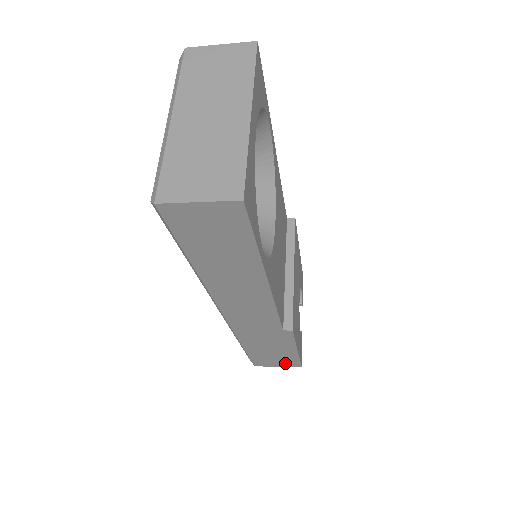
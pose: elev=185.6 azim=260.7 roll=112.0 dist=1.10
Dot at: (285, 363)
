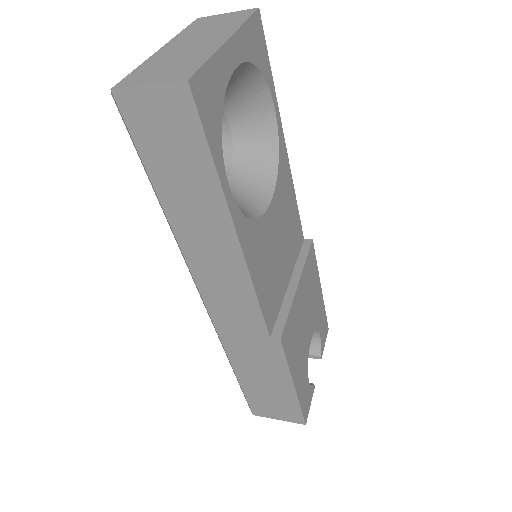
Dot at: (285, 413)
